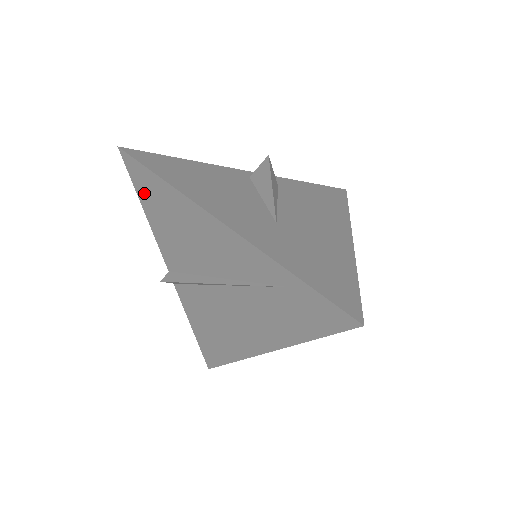
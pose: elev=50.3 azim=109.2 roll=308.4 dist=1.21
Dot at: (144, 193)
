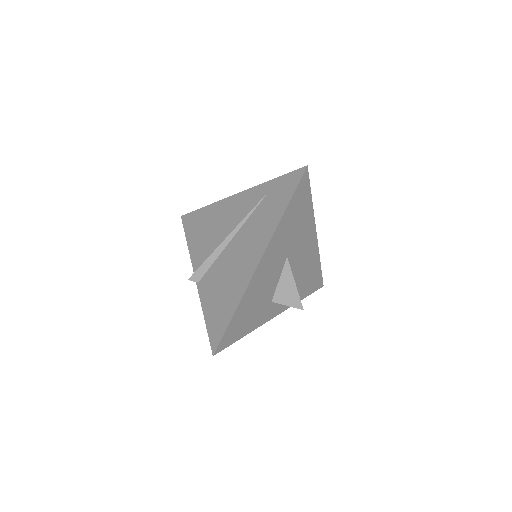
Dot at: (190, 229)
